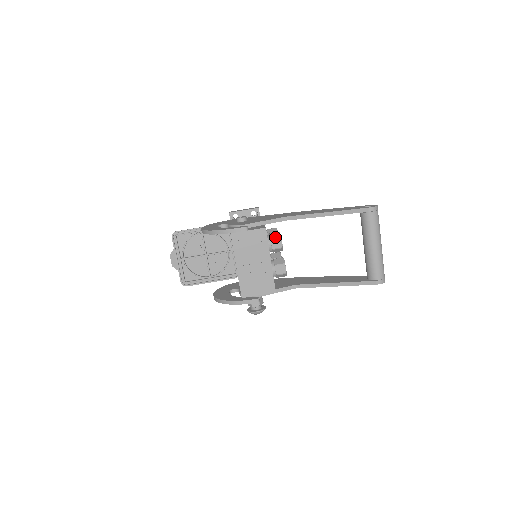
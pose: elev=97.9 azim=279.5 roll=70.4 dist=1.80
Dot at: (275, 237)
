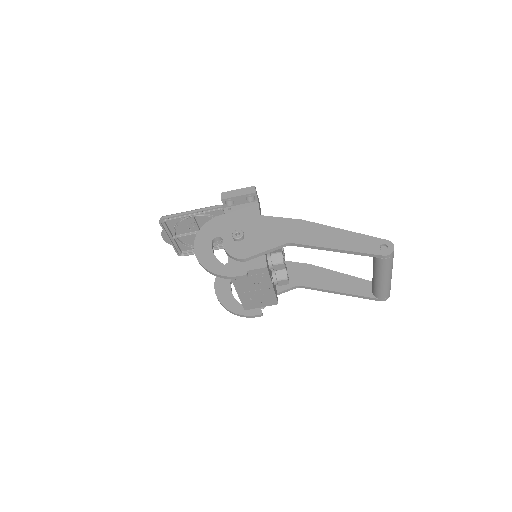
Dot at: (277, 262)
